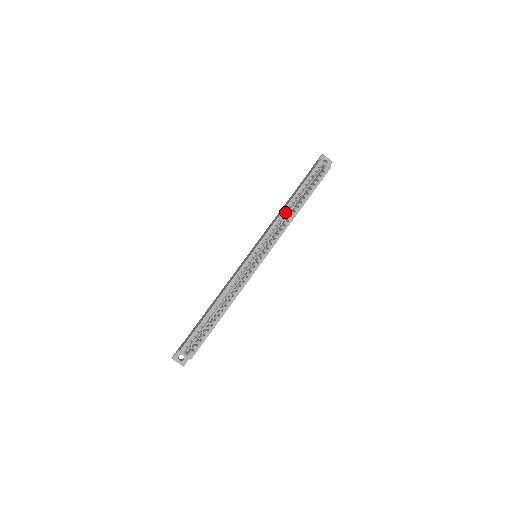
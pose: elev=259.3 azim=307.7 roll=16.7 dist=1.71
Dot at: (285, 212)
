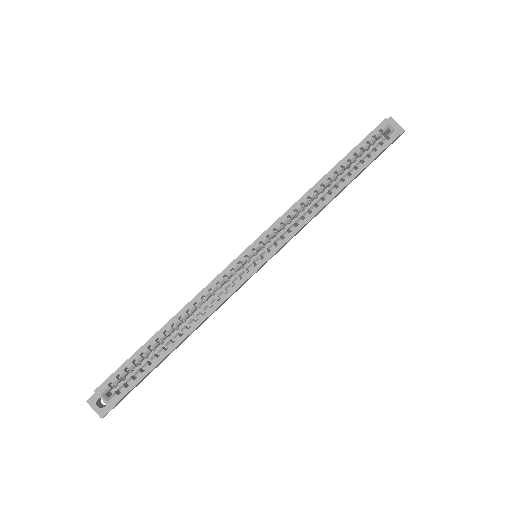
Dot at: (315, 193)
